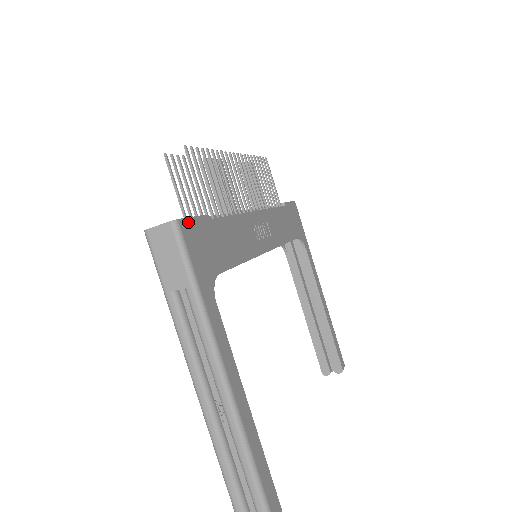
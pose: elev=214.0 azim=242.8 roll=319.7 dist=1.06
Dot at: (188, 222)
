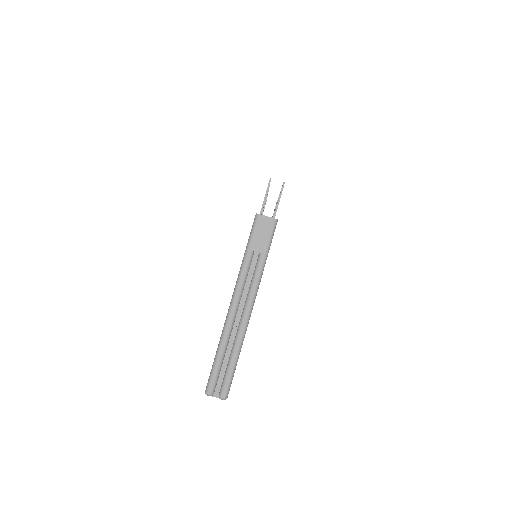
Dot at: occluded
